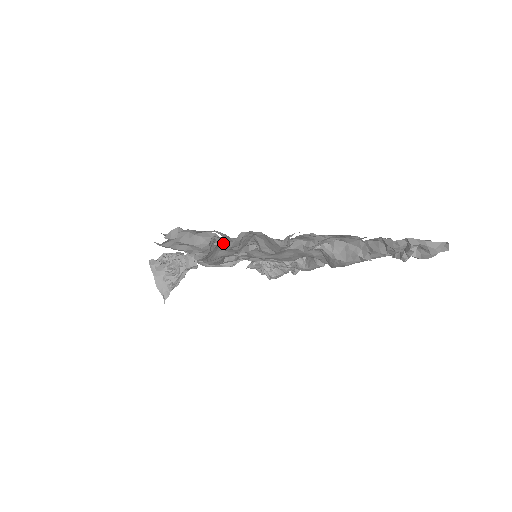
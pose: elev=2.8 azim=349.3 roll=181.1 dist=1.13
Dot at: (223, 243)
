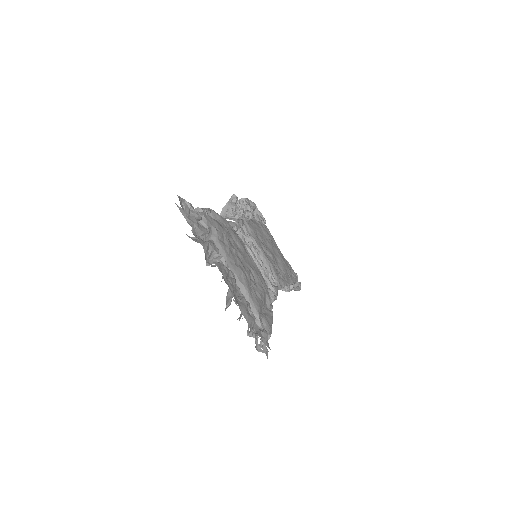
Dot at: occluded
